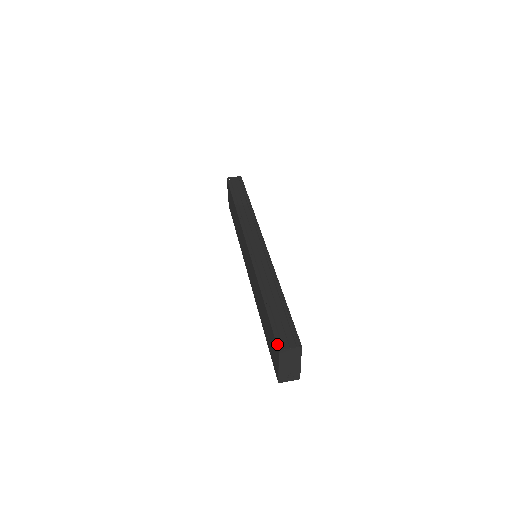
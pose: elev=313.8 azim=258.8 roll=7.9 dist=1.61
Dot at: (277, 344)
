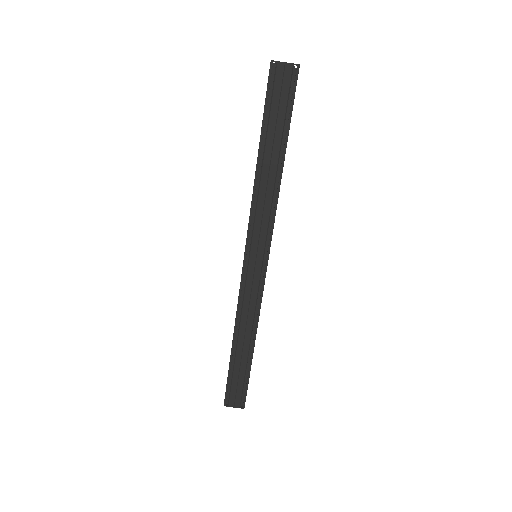
Dot at: (224, 401)
